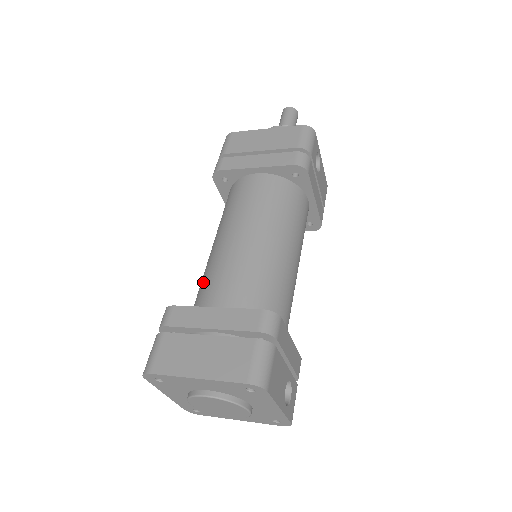
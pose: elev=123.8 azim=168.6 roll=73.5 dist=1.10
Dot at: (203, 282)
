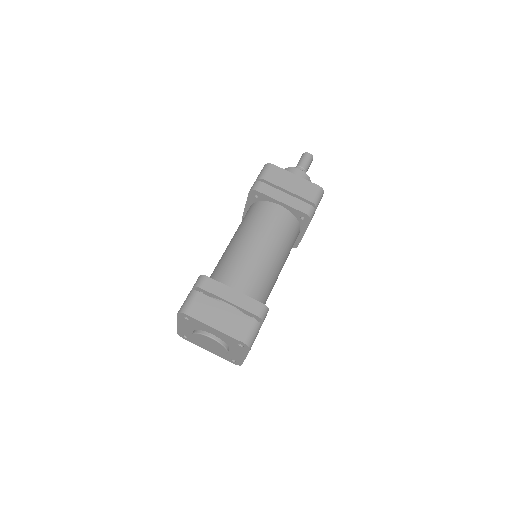
Dot at: (225, 265)
